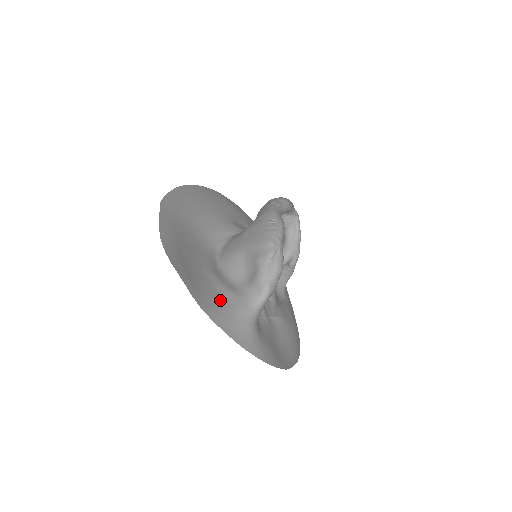
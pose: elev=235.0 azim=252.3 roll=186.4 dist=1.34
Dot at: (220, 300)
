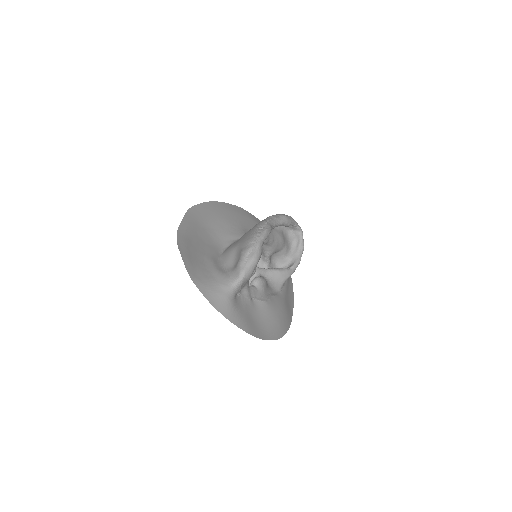
Dot at: (208, 276)
